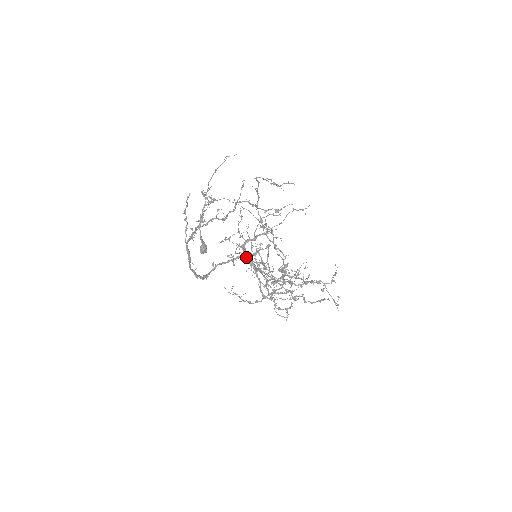
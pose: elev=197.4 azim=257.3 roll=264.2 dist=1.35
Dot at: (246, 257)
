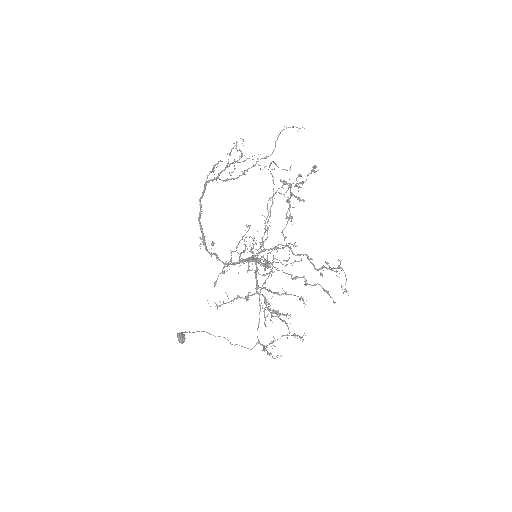
Dot at: (245, 259)
